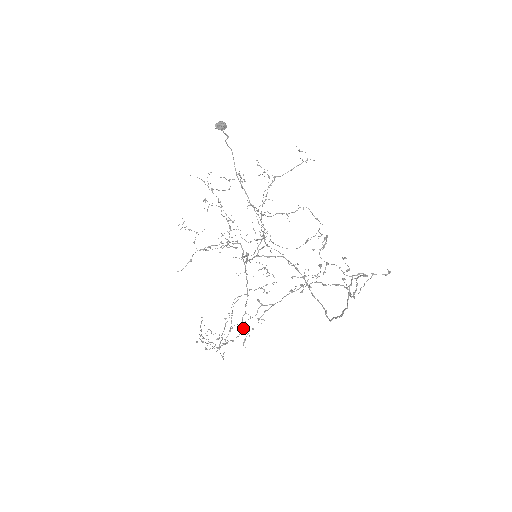
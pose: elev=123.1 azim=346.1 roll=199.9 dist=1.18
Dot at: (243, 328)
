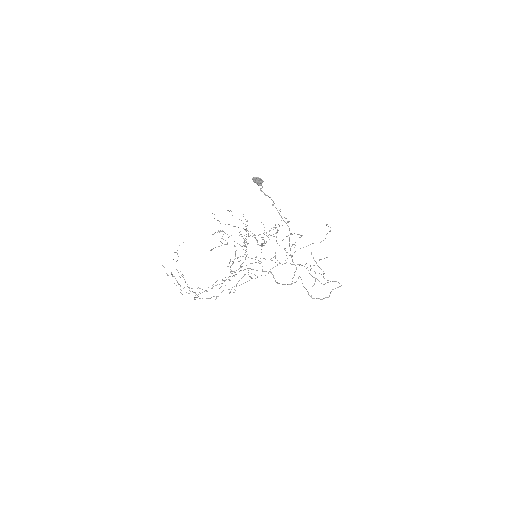
Dot at: occluded
